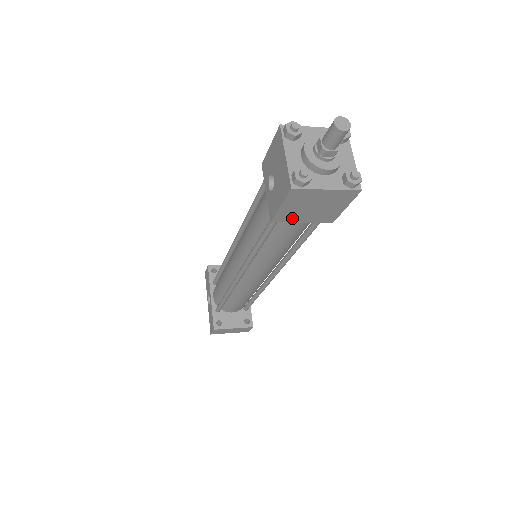
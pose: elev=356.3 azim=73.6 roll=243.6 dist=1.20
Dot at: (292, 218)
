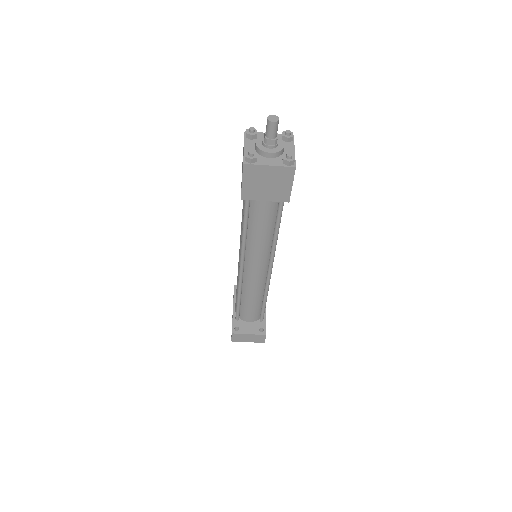
Dot at: (255, 196)
